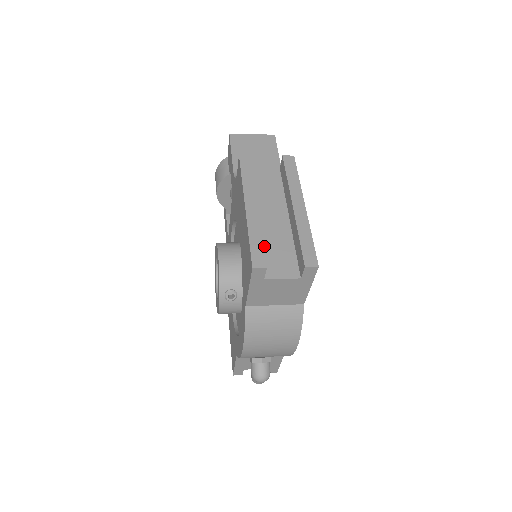
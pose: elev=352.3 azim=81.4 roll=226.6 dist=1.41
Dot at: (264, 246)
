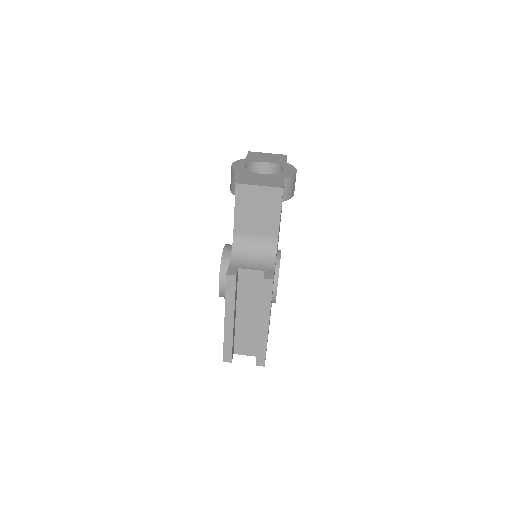
Dot at: (237, 334)
